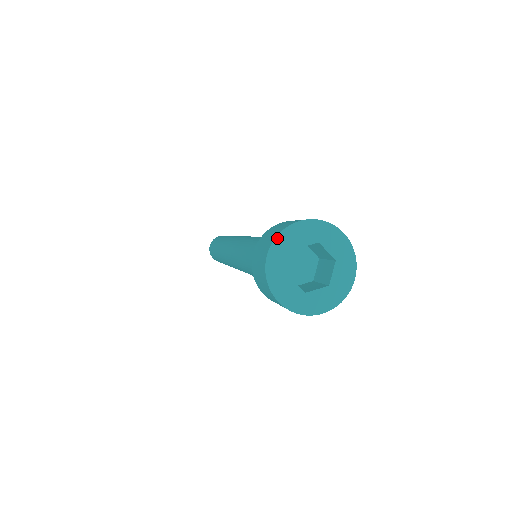
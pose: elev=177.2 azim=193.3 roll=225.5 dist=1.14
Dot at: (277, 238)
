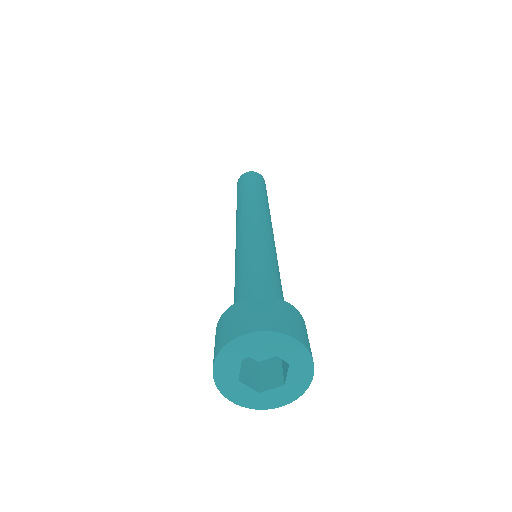
Dot at: (221, 353)
